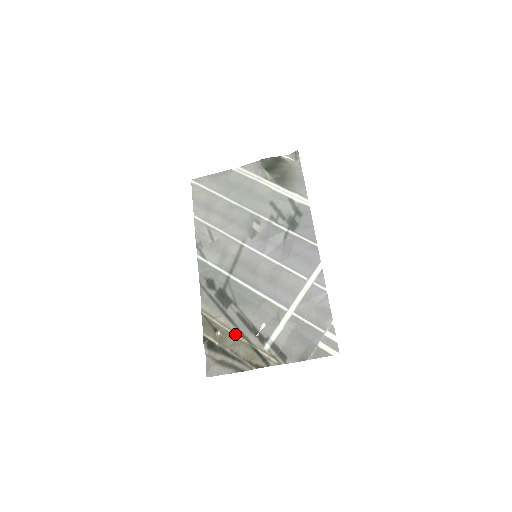
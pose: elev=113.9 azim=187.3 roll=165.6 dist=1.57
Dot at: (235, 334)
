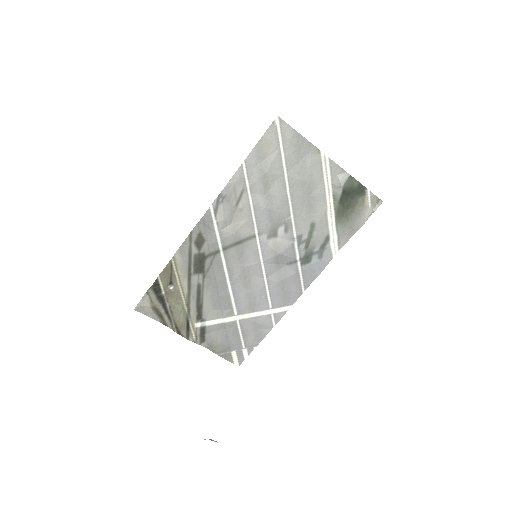
Dot at: (183, 299)
